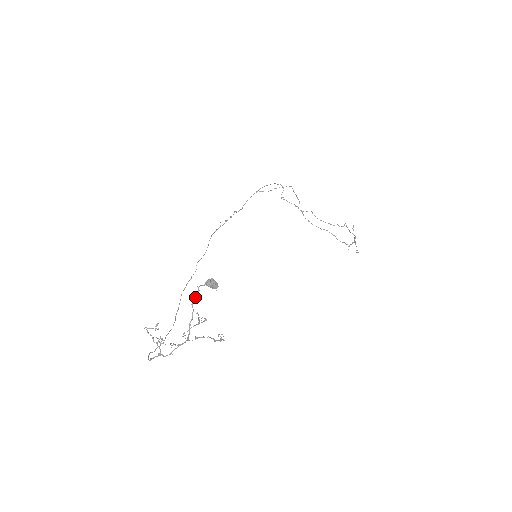
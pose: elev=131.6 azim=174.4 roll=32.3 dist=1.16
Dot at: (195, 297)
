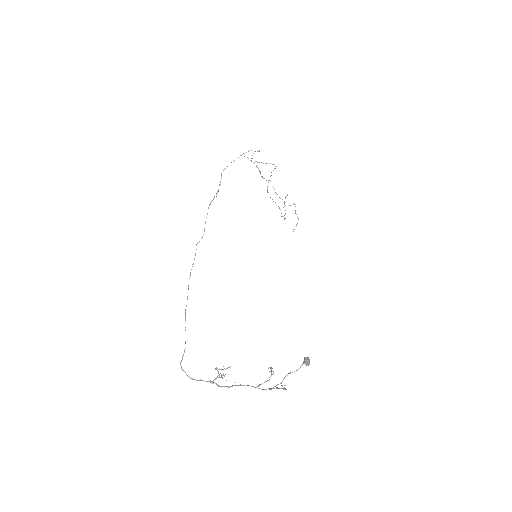
Dot at: occluded
